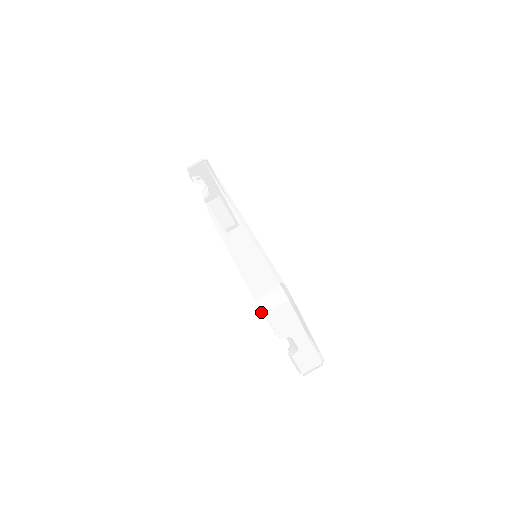
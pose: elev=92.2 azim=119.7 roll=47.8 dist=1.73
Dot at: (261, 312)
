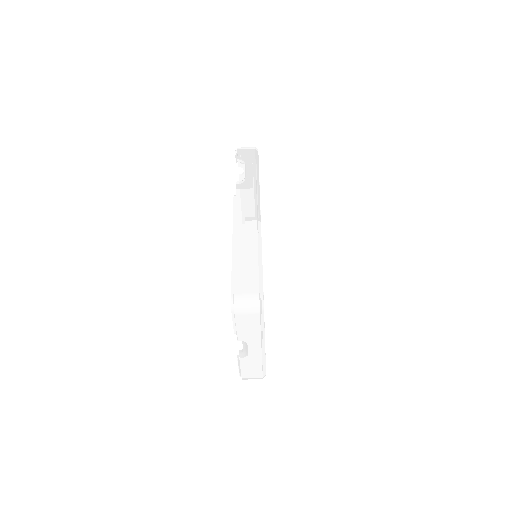
Dot at: (231, 309)
